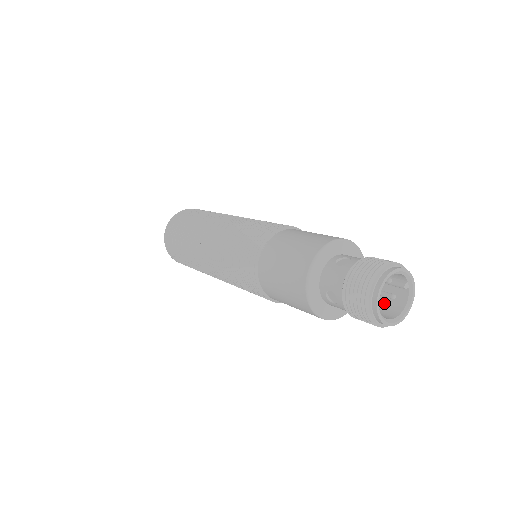
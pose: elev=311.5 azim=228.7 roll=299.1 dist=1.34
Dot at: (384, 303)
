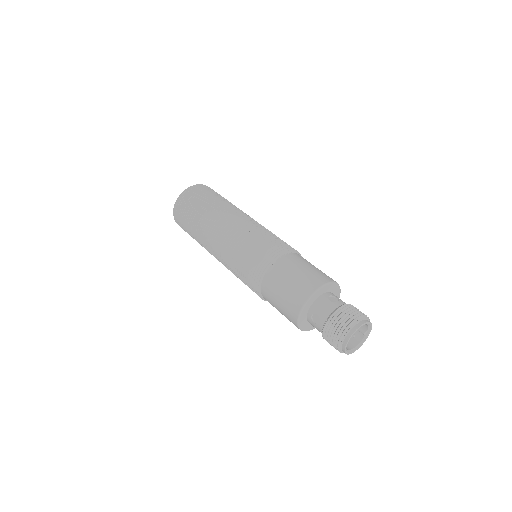
Dot at: occluded
